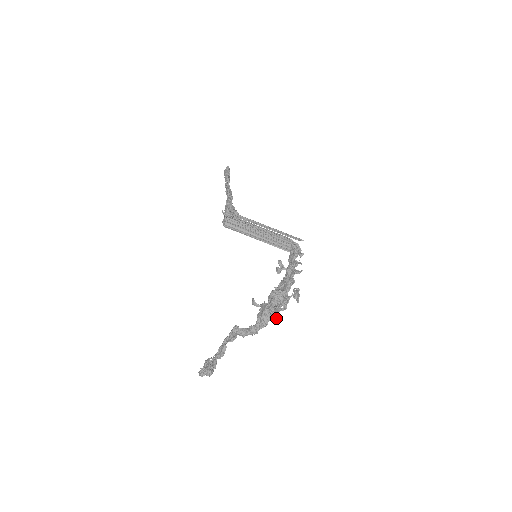
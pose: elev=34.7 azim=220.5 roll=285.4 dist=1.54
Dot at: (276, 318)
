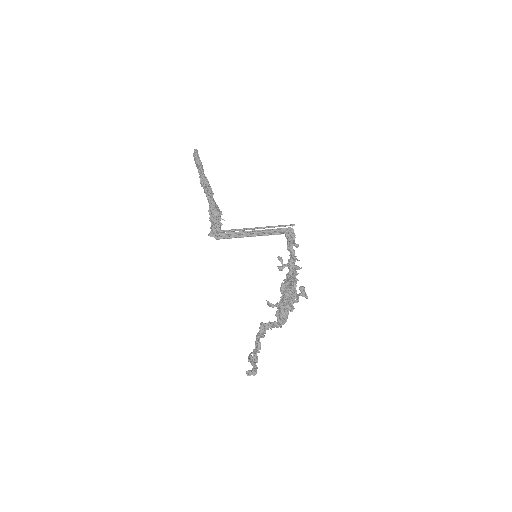
Dot at: occluded
